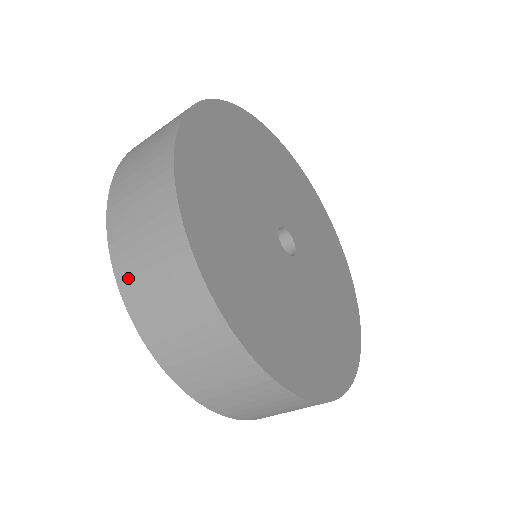
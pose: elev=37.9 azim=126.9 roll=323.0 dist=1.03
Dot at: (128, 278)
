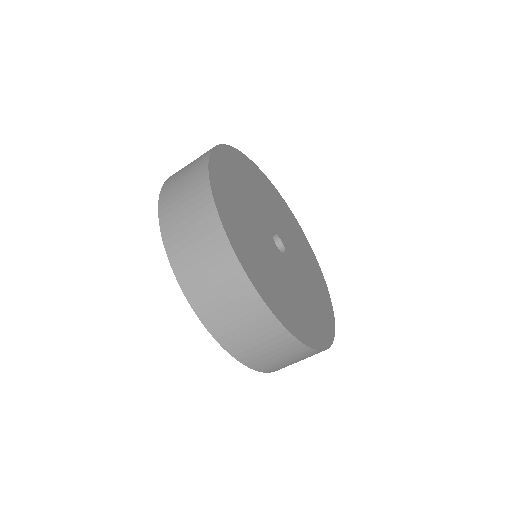
Dot at: (171, 236)
